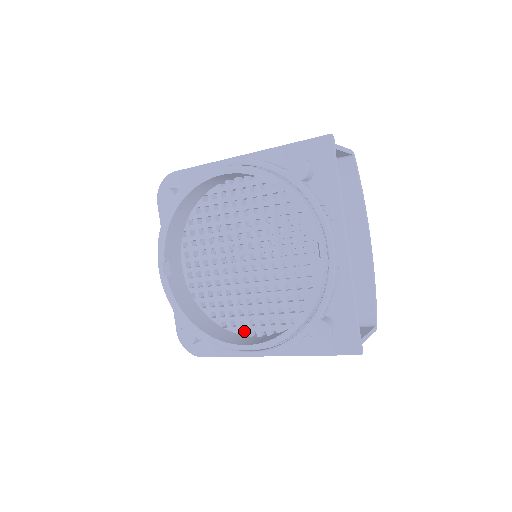
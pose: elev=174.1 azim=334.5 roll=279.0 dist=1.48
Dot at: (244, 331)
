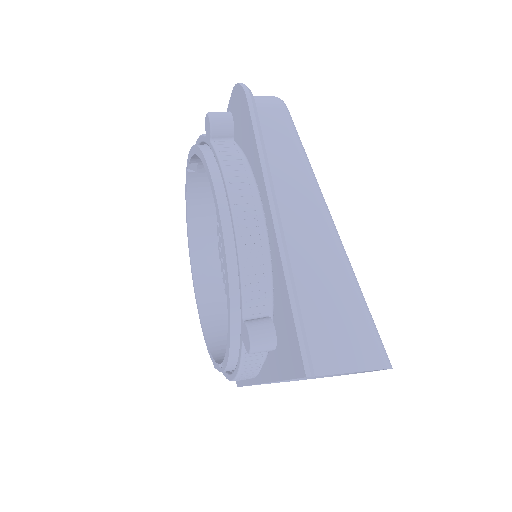
Dot at: (221, 263)
